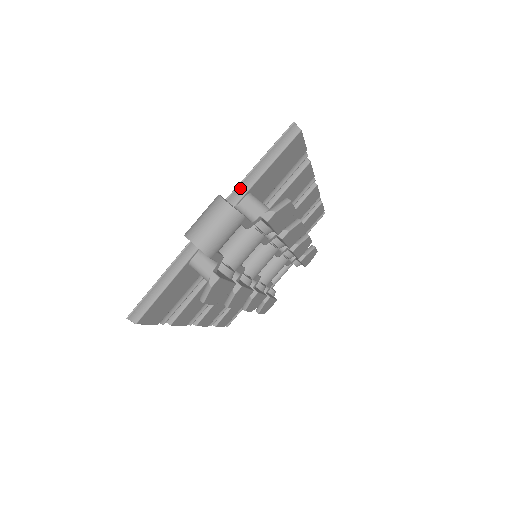
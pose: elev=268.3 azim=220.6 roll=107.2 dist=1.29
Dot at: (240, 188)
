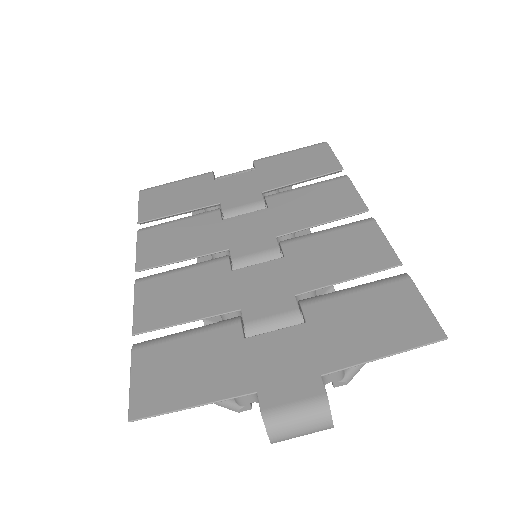
Dot at: (343, 367)
